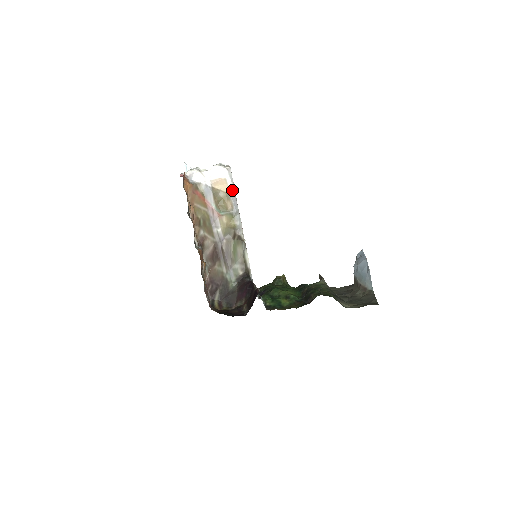
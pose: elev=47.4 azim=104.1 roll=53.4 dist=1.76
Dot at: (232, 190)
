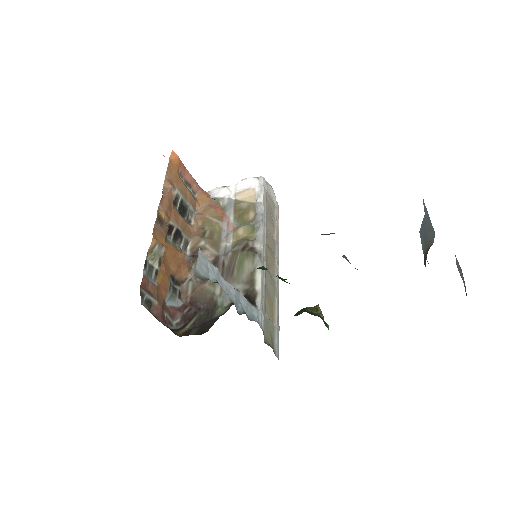
Dot at: (258, 198)
